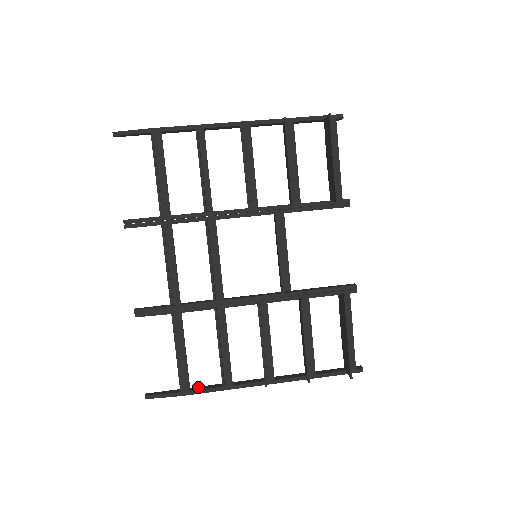
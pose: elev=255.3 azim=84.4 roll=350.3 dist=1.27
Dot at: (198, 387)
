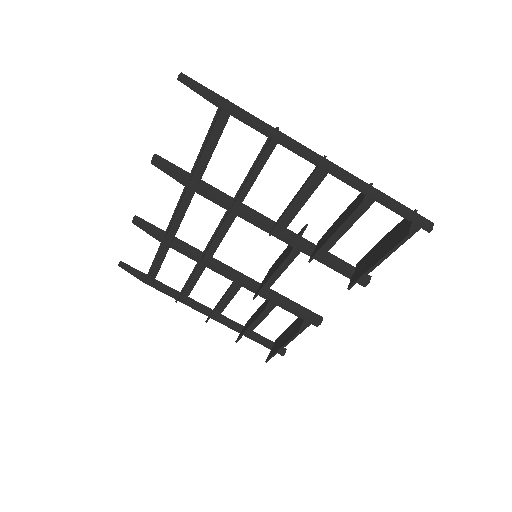
Dot at: (161, 284)
